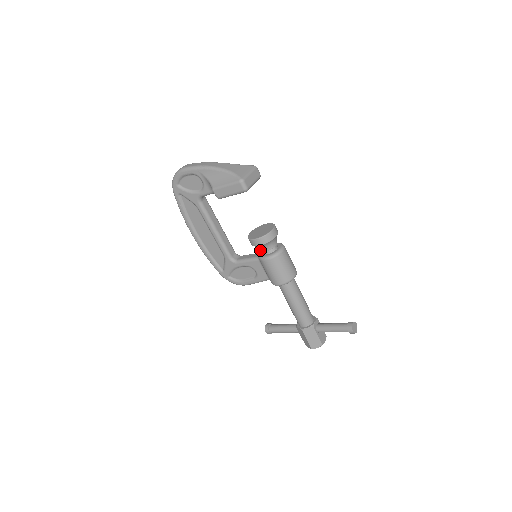
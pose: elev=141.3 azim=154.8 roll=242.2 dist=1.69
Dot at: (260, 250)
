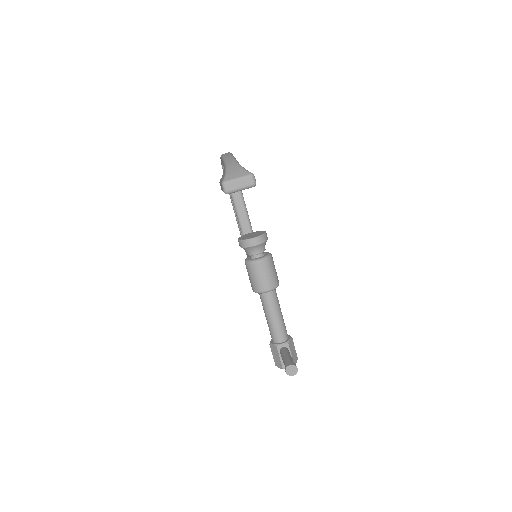
Dot at: occluded
